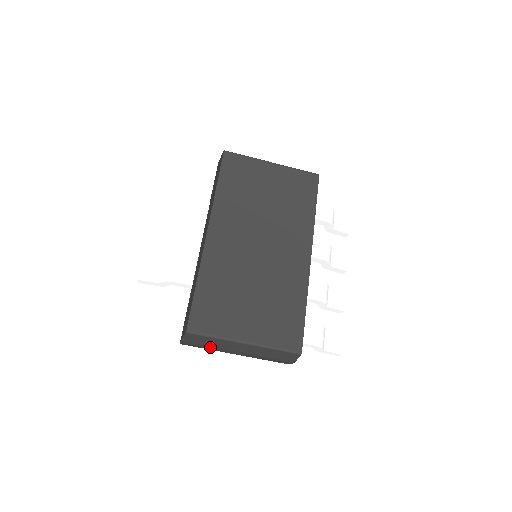
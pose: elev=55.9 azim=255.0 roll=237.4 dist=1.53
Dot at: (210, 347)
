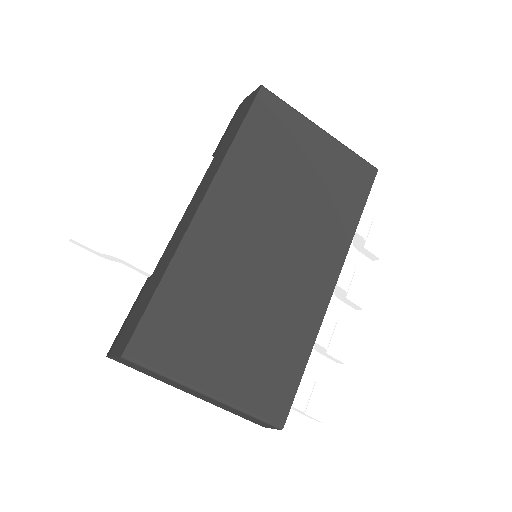
Dot at: occluded
